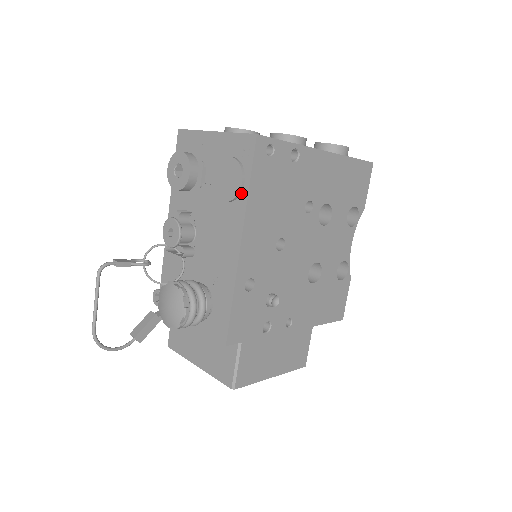
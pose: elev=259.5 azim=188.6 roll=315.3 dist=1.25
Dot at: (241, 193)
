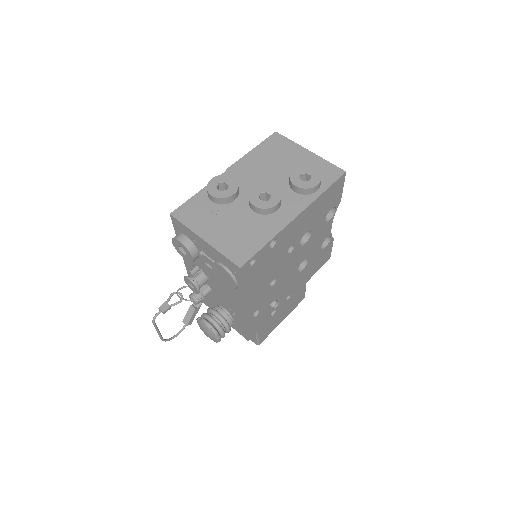
Dot at: (237, 288)
